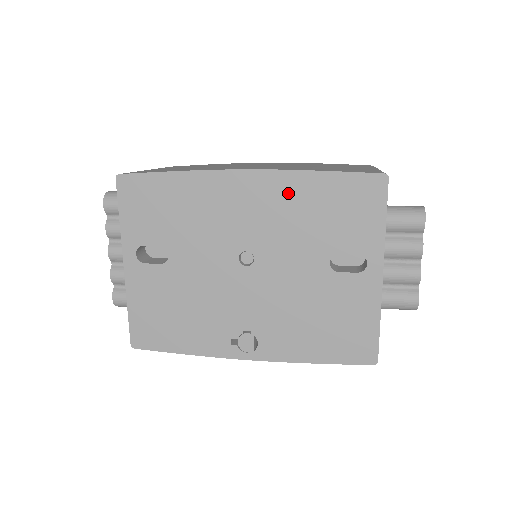
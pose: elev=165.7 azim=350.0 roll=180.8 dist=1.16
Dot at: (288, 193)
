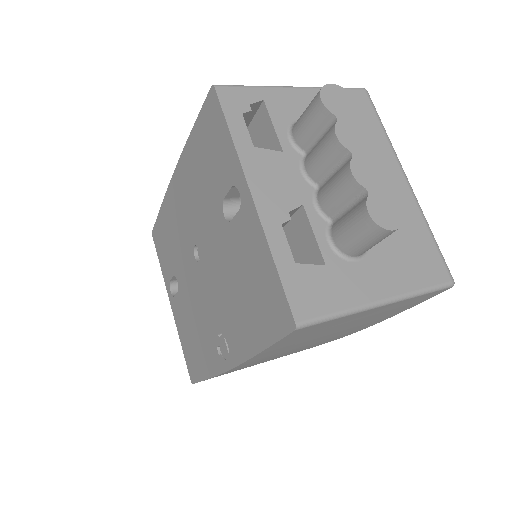
Dot at: (189, 170)
